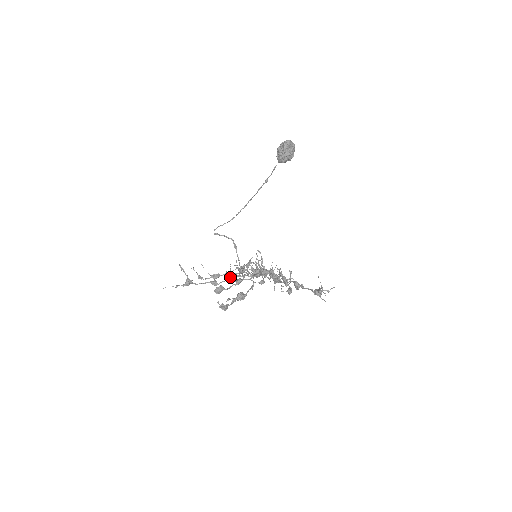
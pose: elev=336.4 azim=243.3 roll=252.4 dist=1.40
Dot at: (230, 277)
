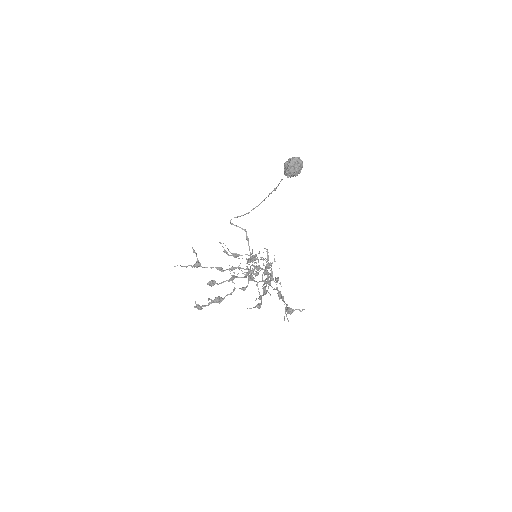
Dot at: (233, 268)
